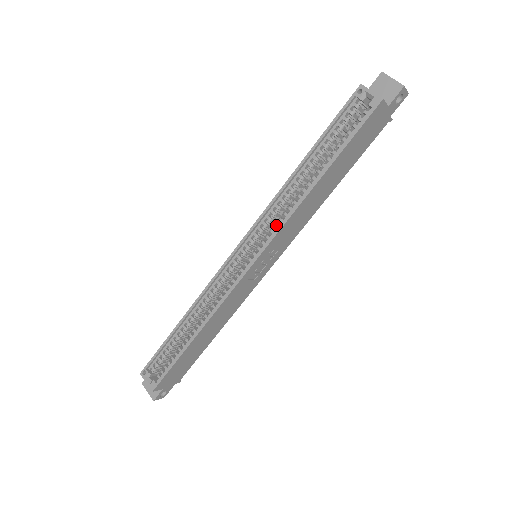
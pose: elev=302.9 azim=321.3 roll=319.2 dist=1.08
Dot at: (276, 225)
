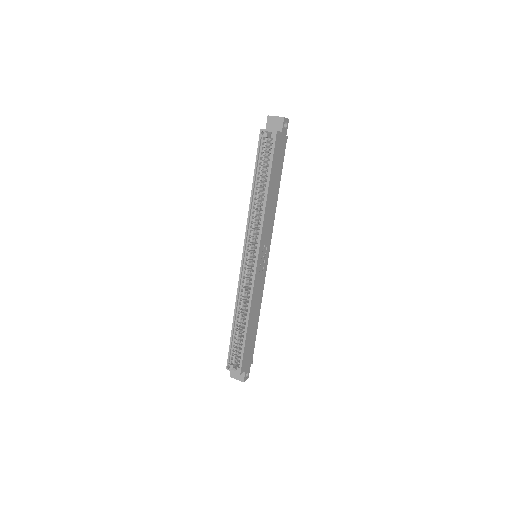
Dot at: (258, 231)
